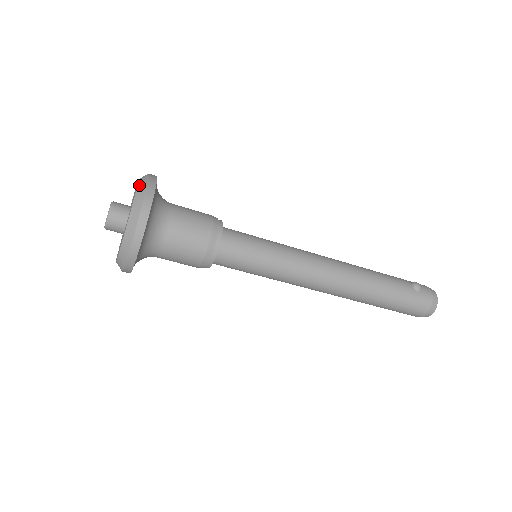
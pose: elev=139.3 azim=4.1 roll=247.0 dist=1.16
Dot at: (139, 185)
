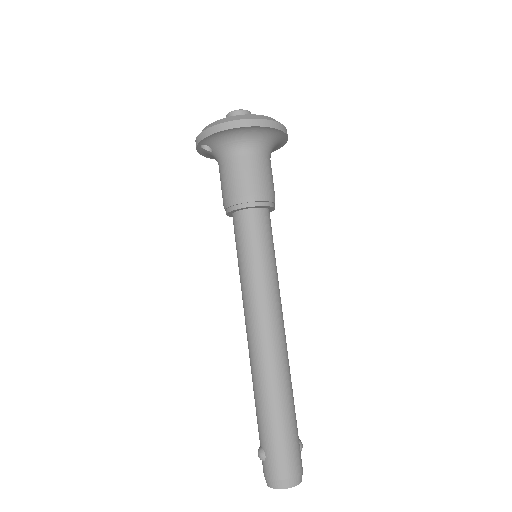
Dot at: occluded
